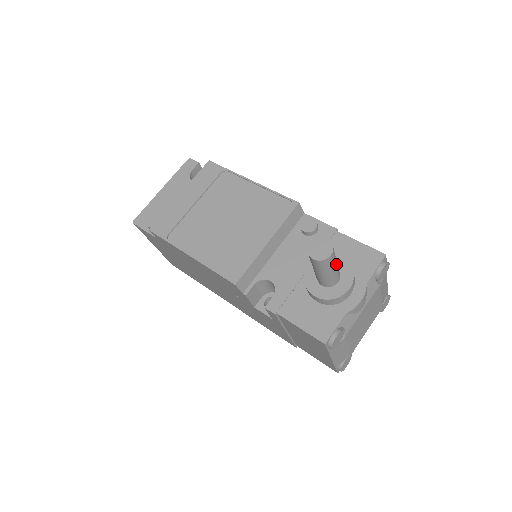
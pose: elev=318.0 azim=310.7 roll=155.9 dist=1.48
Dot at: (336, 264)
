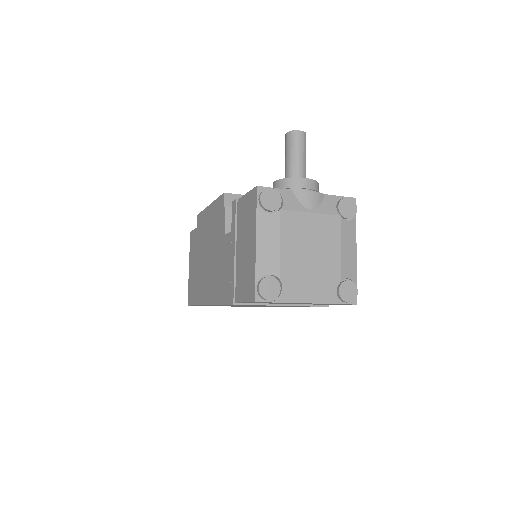
Dot at: (303, 155)
